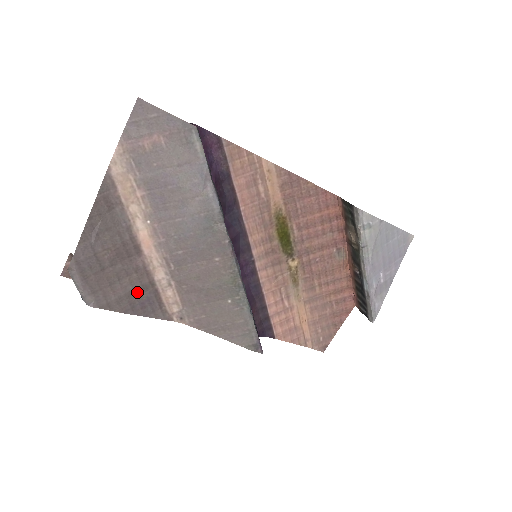
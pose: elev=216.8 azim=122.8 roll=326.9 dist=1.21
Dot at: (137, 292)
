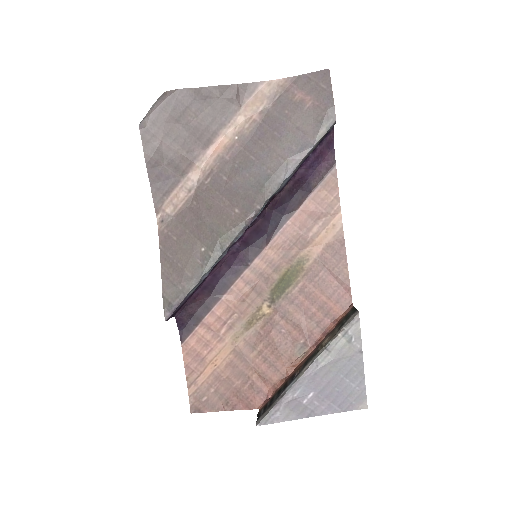
Dot at: (170, 163)
